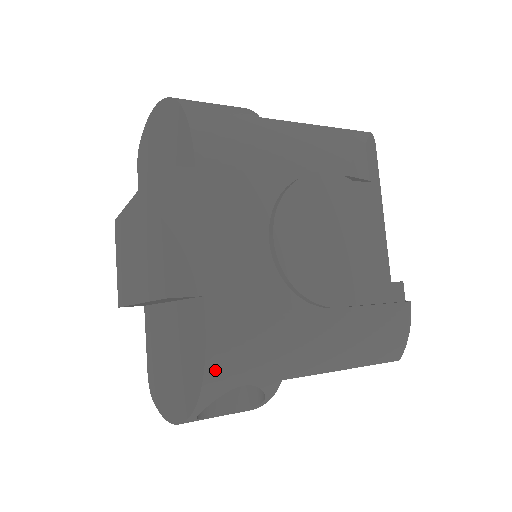
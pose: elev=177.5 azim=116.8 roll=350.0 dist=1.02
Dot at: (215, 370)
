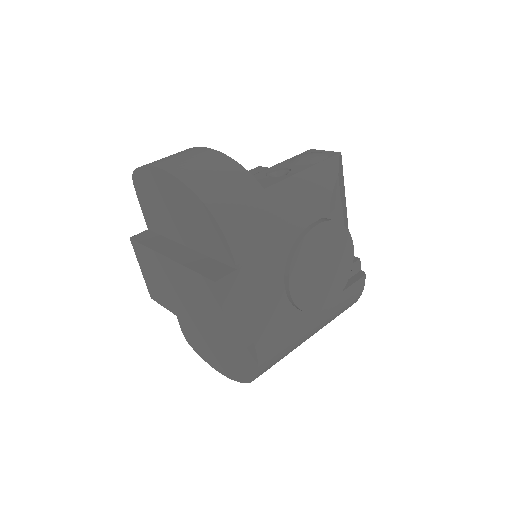
Dot at: (262, 370)
